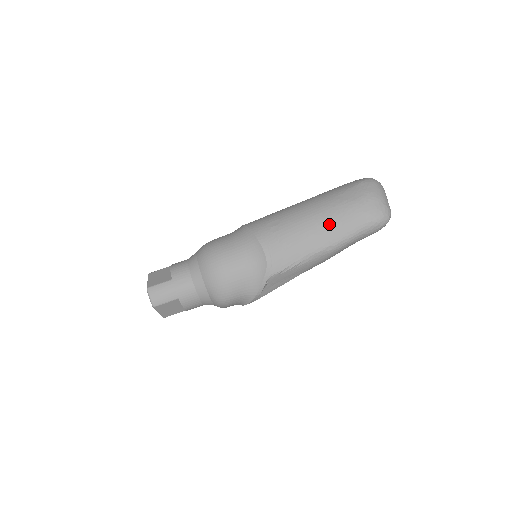
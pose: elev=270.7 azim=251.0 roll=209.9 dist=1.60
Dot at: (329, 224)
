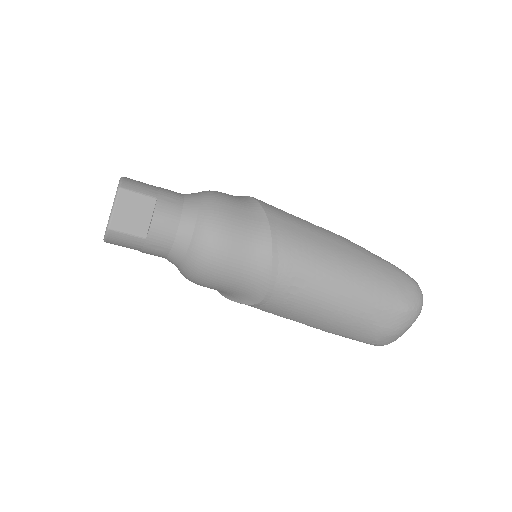
Dot at: (340, 325)
